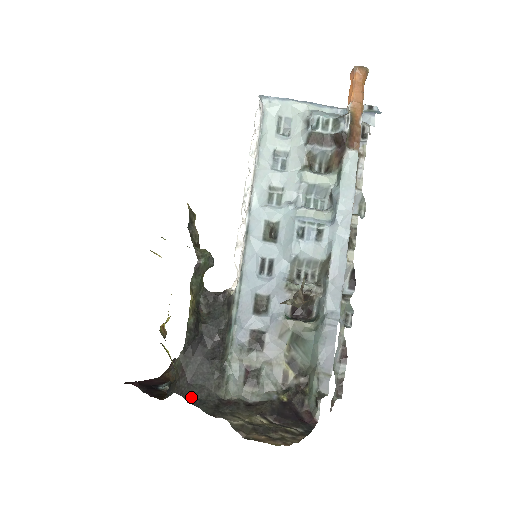
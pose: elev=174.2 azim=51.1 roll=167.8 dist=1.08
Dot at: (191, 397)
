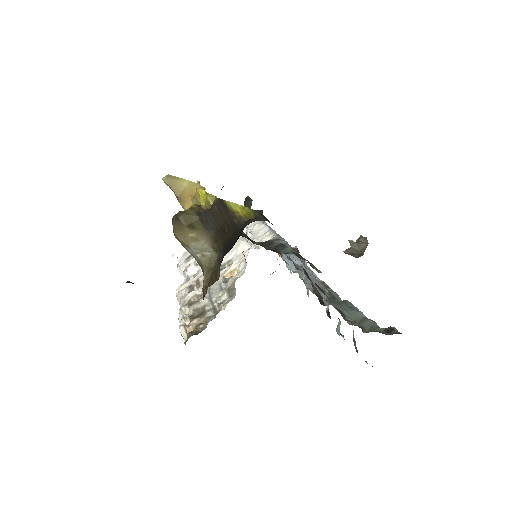
Dot at: occluded
